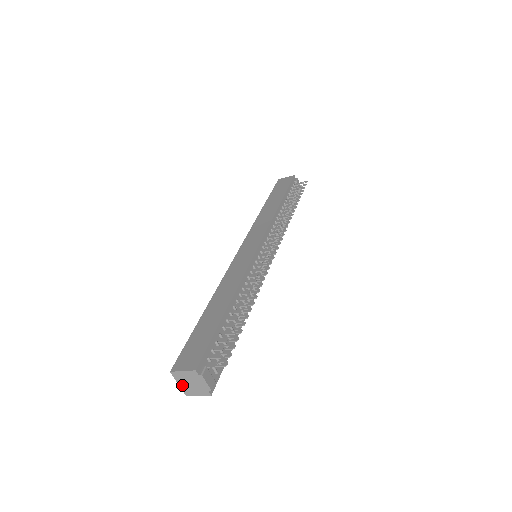
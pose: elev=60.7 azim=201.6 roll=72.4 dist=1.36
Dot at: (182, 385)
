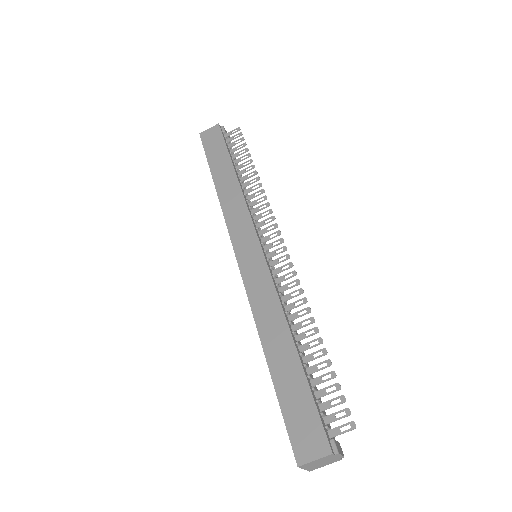
Dot at: (308, 468)
